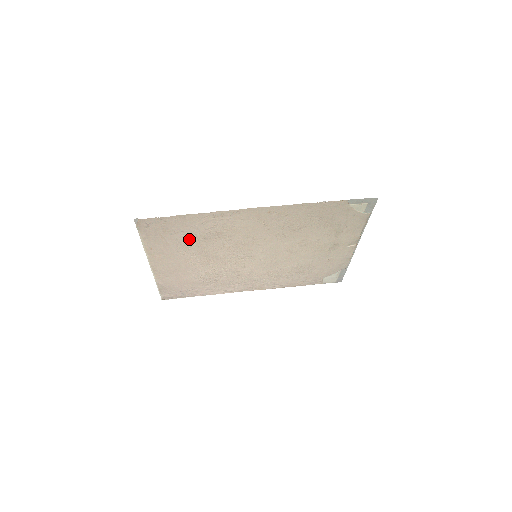
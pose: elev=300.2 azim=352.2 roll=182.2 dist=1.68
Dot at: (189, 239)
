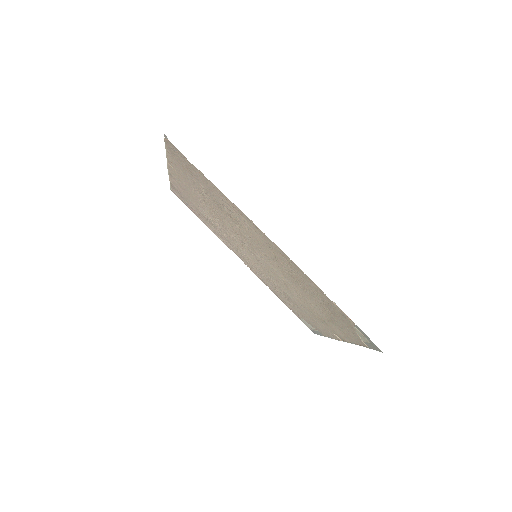
Dot at: (206, 192)
